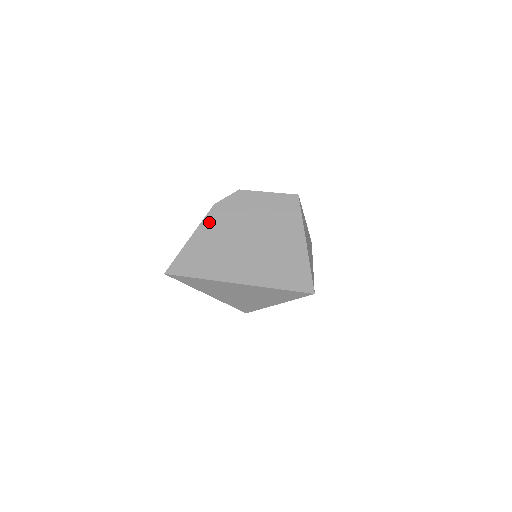
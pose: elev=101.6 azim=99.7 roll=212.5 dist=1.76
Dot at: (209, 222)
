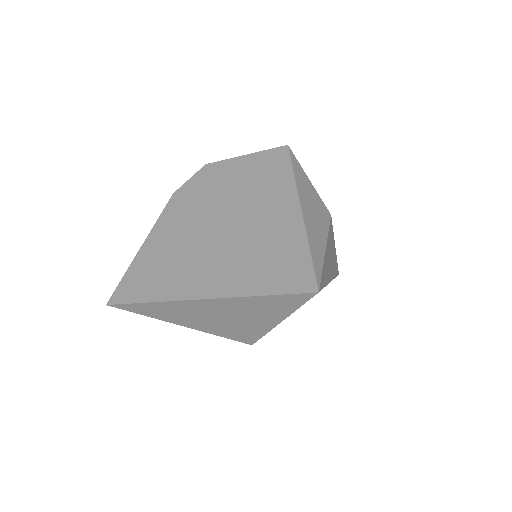
Dot at: (165, 219)
